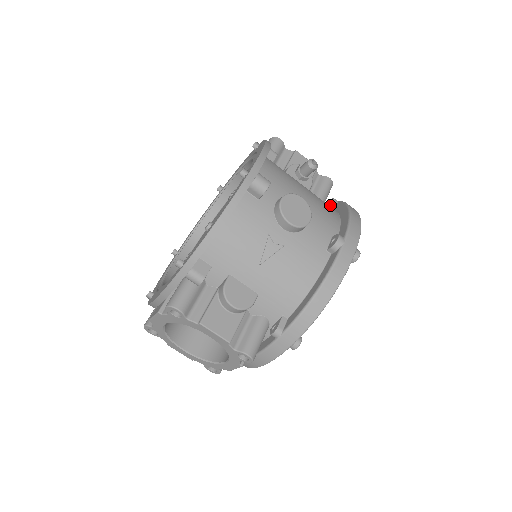
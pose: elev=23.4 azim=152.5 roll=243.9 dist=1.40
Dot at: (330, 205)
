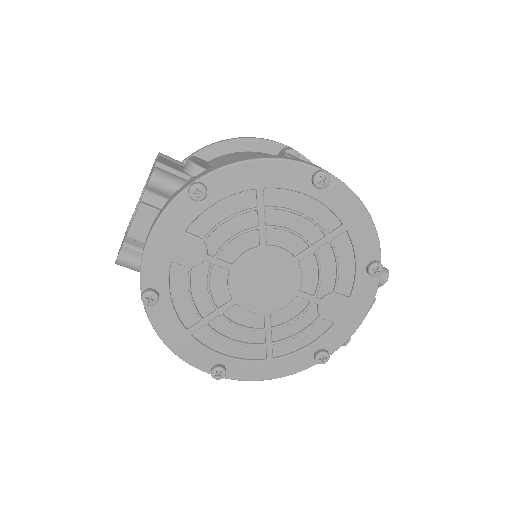
Dot at: occluded
